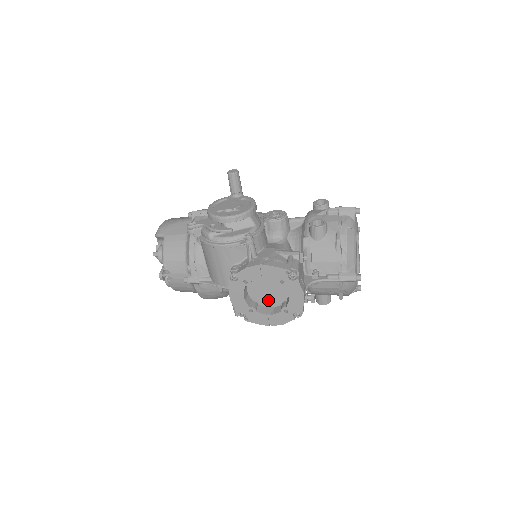
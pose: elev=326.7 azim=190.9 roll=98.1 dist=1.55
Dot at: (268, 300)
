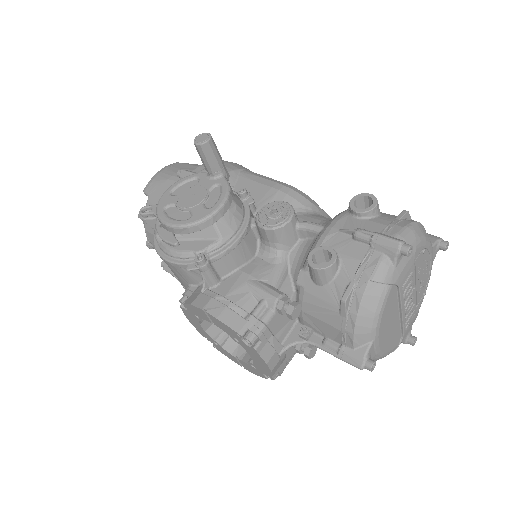
Dot at: occluded
